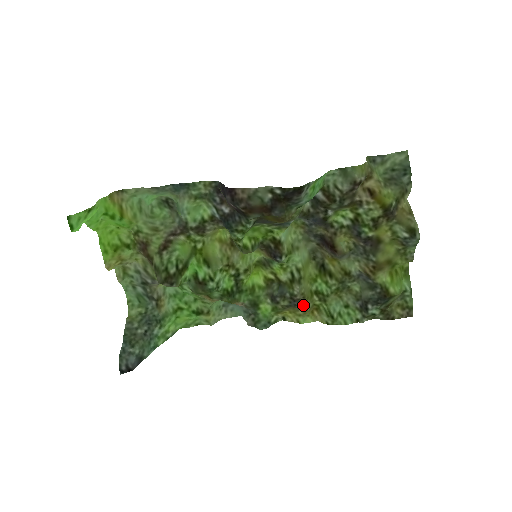
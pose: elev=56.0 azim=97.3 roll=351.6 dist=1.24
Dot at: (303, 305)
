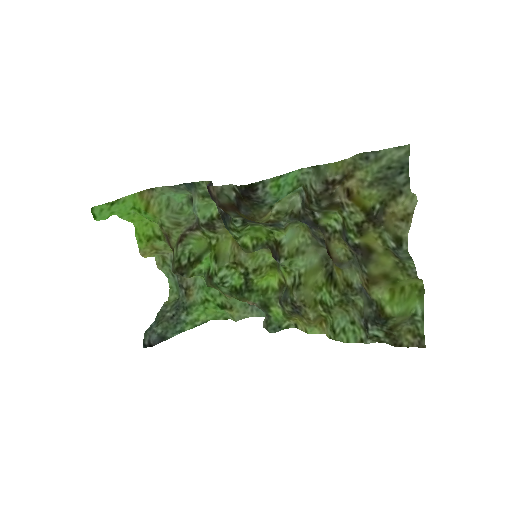
Dot at: (305, 313)
